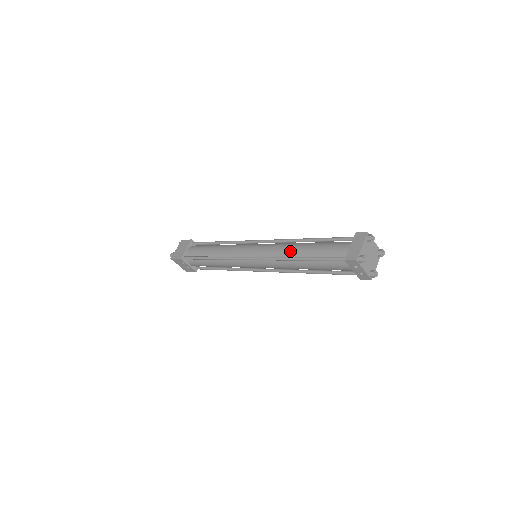
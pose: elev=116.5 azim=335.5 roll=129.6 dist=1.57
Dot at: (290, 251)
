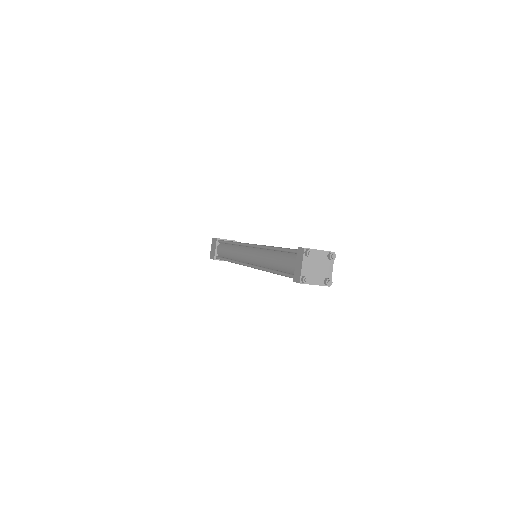
Dot at: (266, 262)
